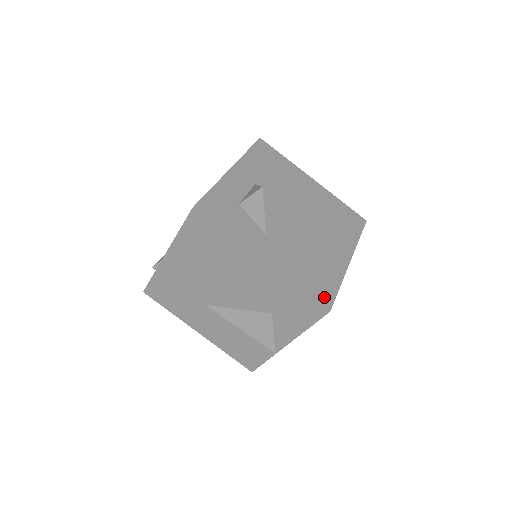
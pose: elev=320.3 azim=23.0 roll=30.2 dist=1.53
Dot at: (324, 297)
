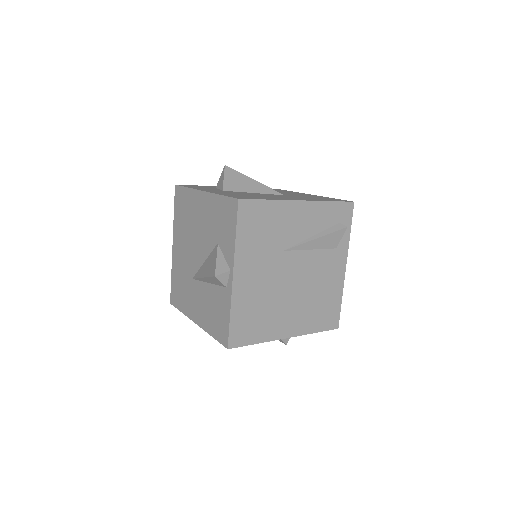
Dot at: occluded
